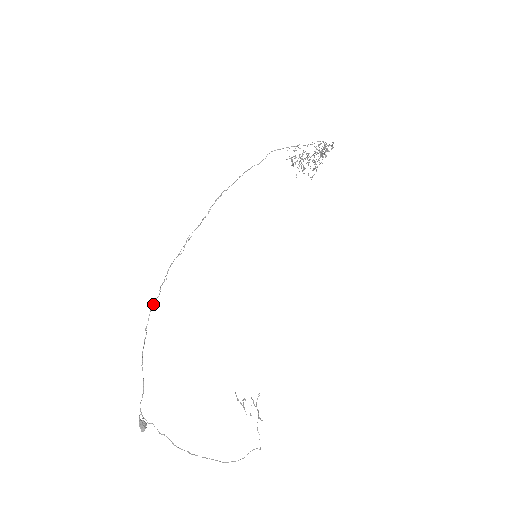
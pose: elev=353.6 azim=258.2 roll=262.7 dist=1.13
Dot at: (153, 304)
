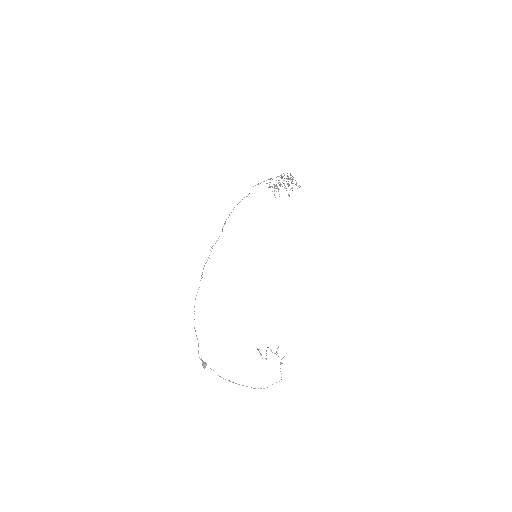
Dot at: occluded
